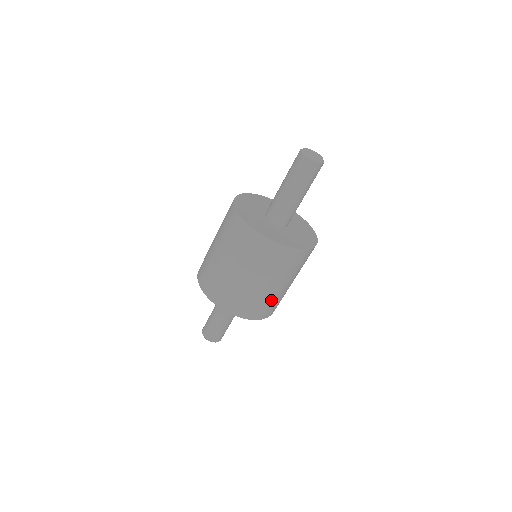
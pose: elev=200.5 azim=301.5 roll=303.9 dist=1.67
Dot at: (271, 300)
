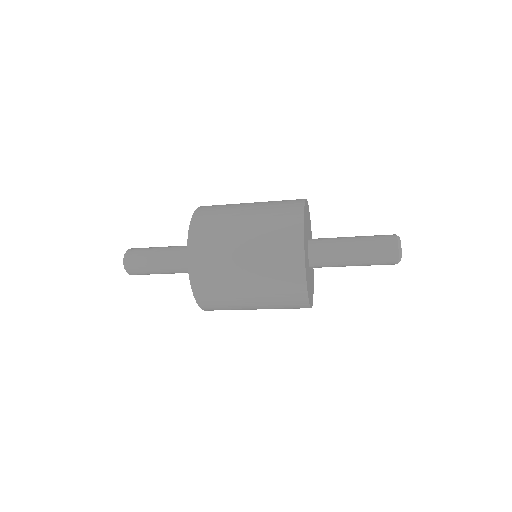
Dot at: occluded
